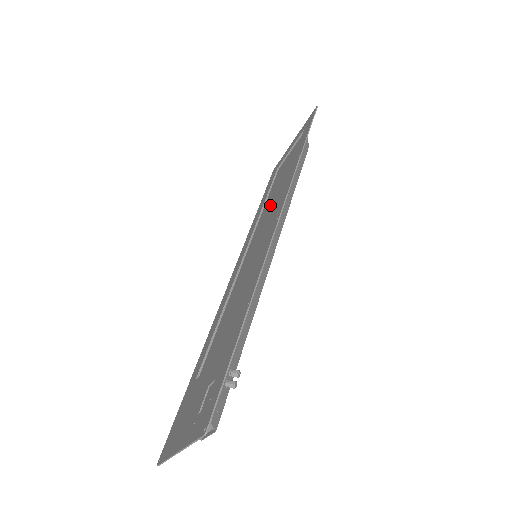
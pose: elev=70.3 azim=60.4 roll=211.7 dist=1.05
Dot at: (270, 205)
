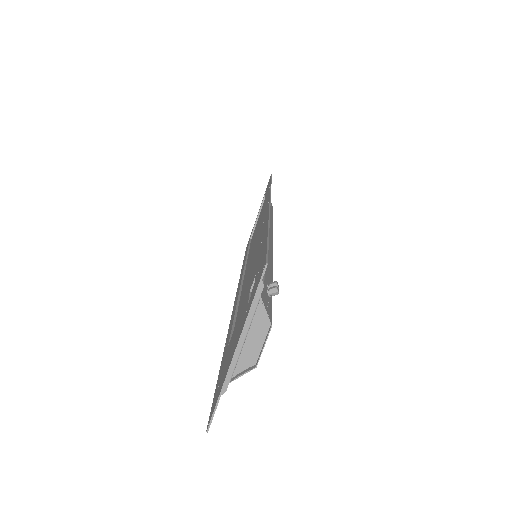
Dot at: occluded
